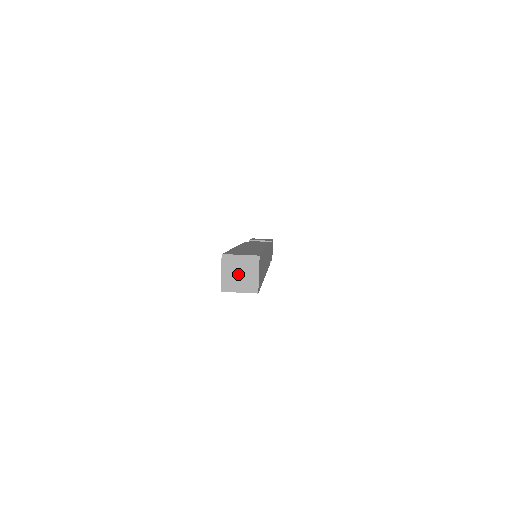
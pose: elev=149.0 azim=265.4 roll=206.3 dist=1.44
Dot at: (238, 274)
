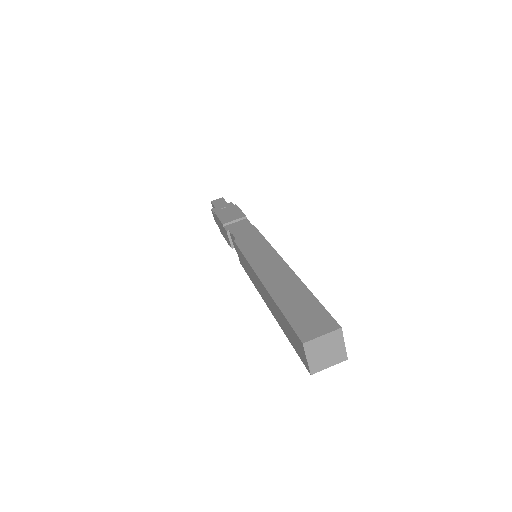
Dot at: (324, 353)
